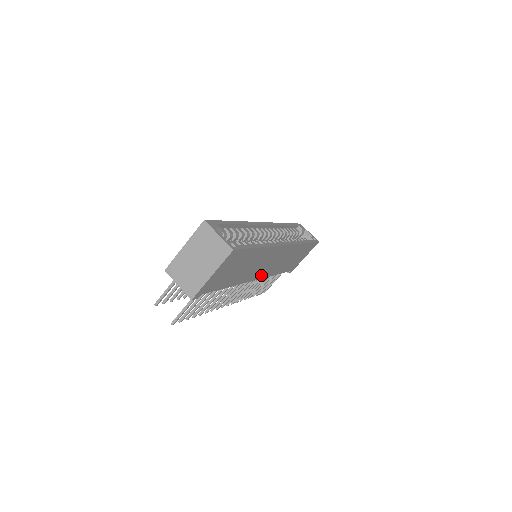
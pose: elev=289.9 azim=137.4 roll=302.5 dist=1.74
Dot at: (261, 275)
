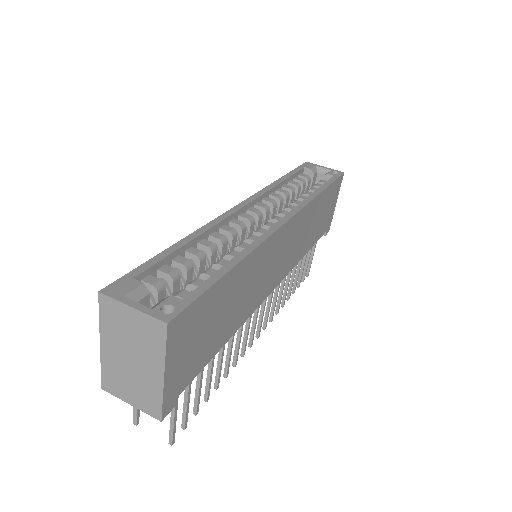
Dot at: (278, 277)
